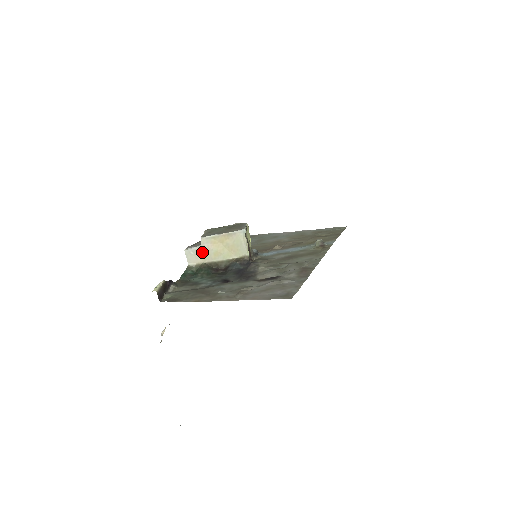
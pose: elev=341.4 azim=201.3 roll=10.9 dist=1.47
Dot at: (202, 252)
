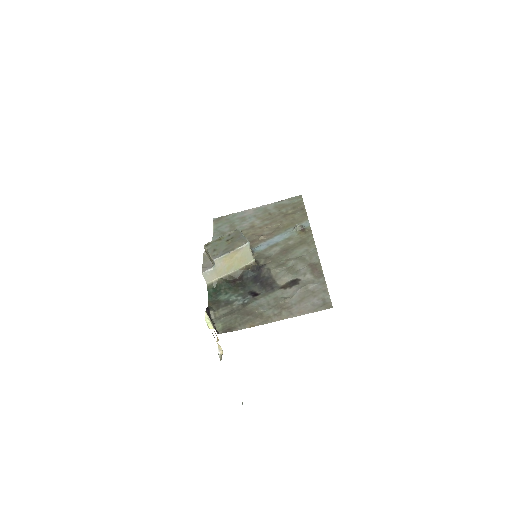
Dot at: (217, 270)
